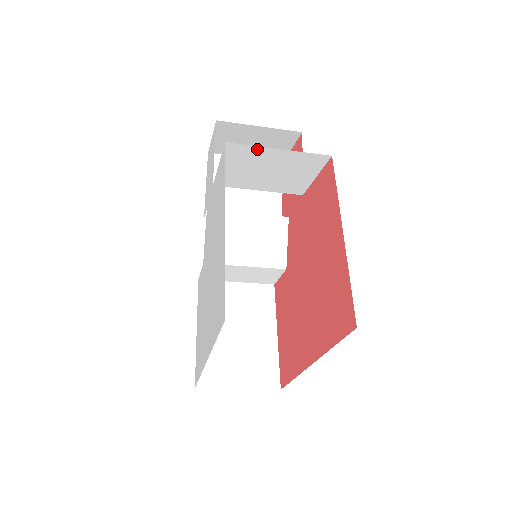
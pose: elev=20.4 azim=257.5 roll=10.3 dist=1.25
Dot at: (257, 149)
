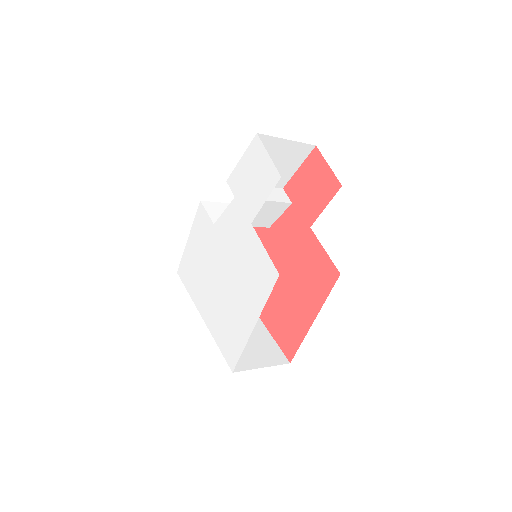
Dot at: occluded
